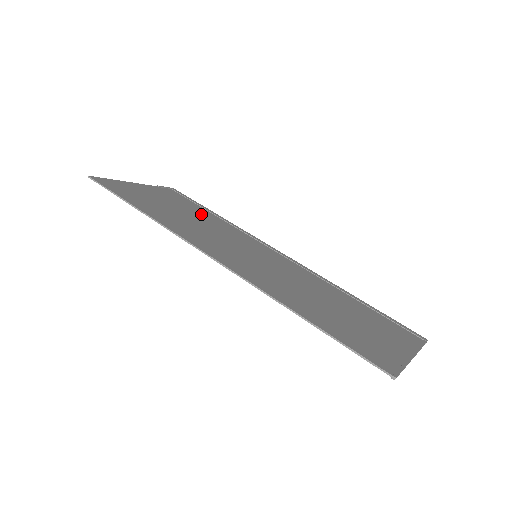
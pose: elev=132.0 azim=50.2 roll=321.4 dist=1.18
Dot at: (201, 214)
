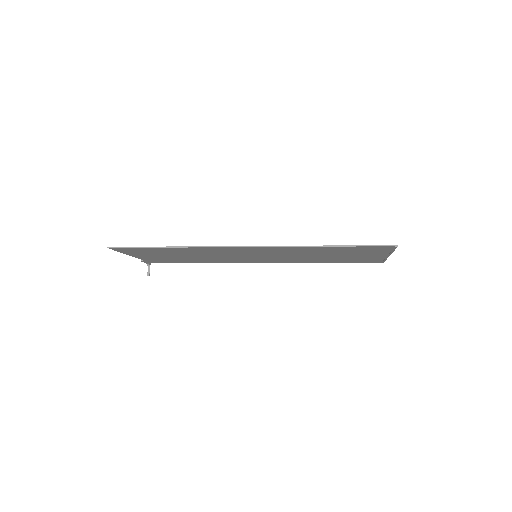
Dot at: (192, 258)
